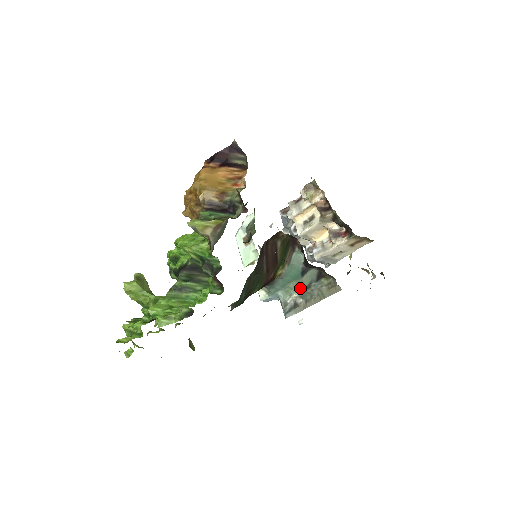
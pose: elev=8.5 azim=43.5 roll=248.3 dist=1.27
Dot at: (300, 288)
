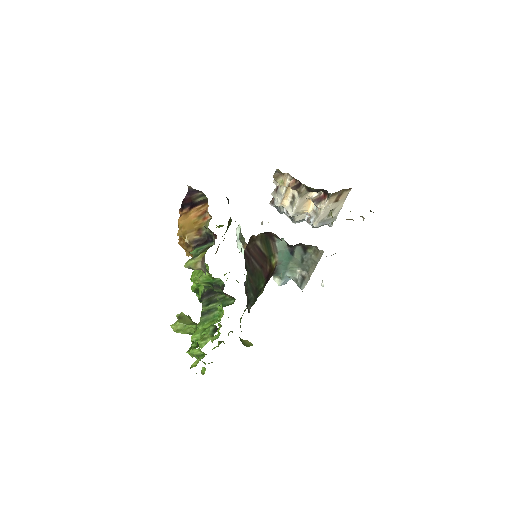
Dot at: (298, 264)
